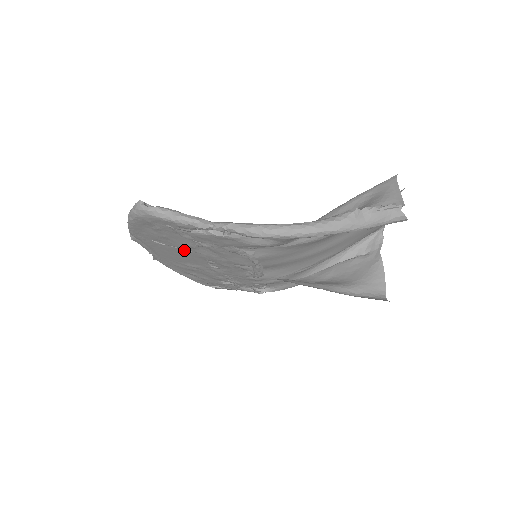
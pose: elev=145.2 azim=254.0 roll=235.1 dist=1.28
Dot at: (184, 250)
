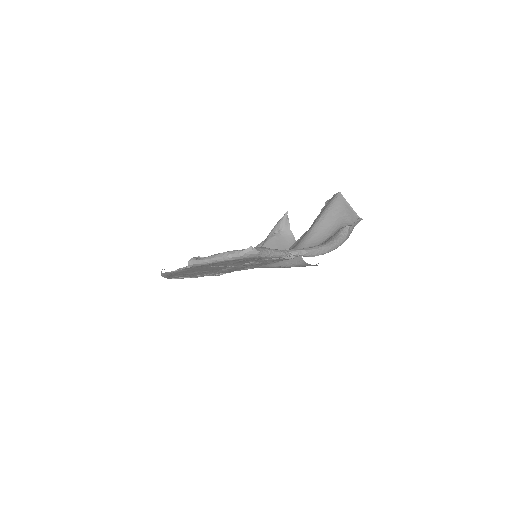
Dot at: (225, 266)
